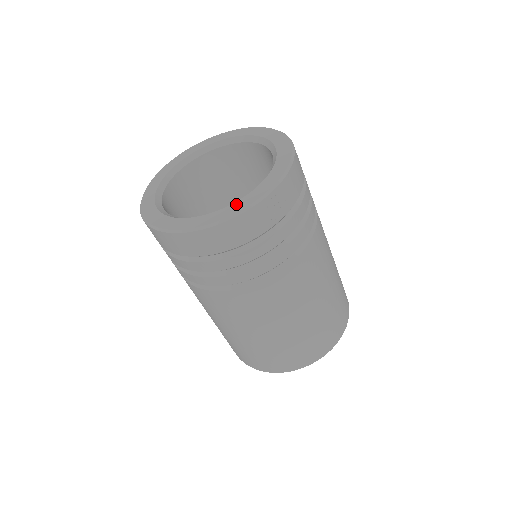
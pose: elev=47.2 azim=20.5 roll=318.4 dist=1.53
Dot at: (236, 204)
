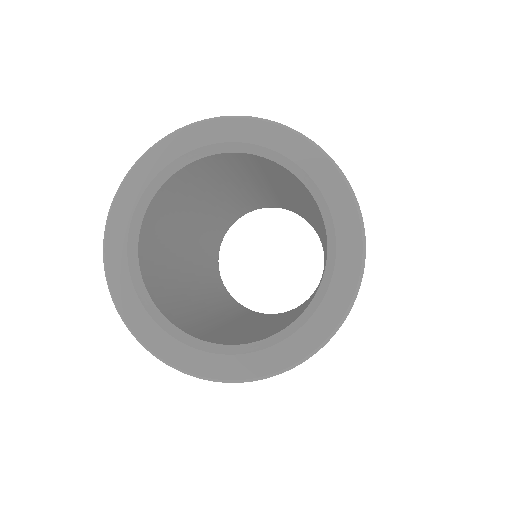
Dot at: (198, 356)
